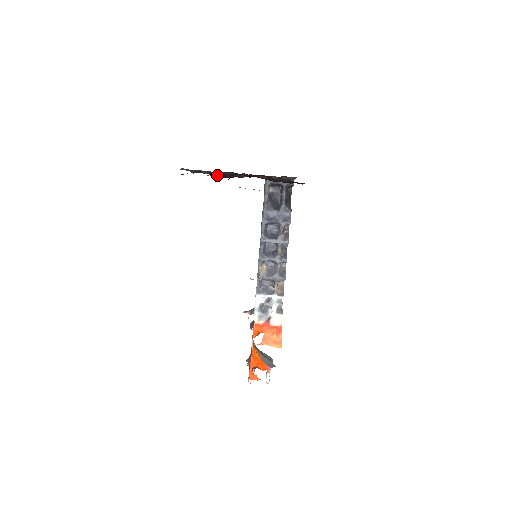
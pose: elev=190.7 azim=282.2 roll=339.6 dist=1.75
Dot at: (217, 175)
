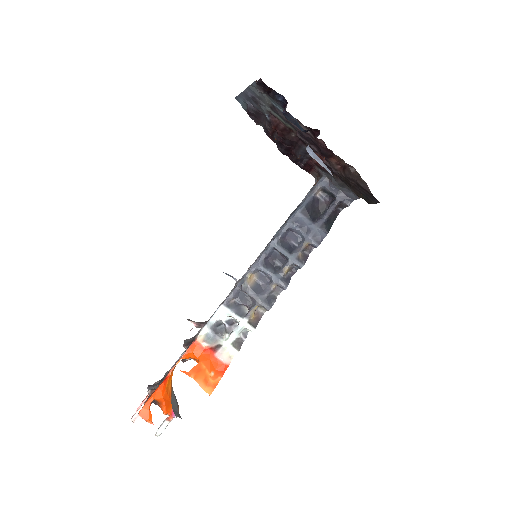
Dot at: (279, 130)
